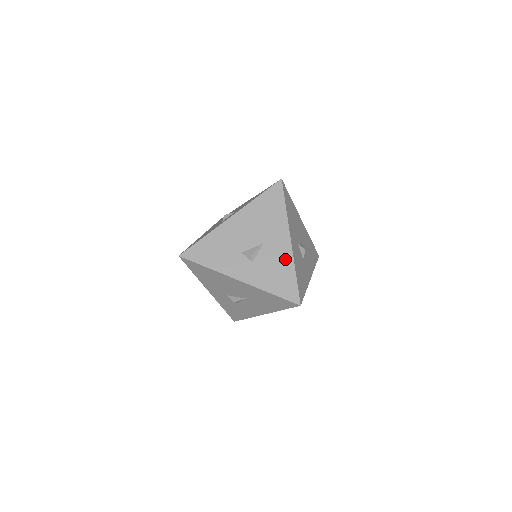
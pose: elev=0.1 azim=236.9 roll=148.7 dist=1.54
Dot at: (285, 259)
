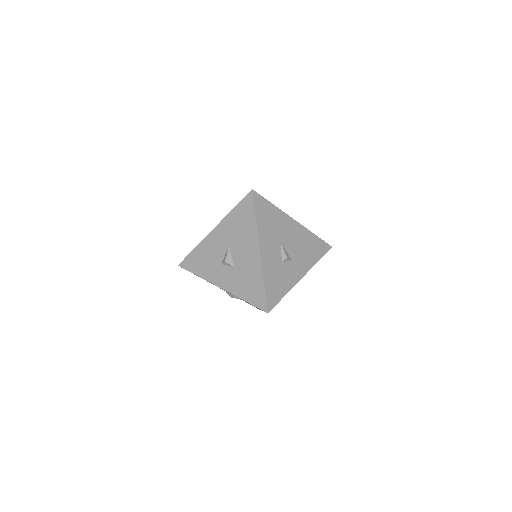
Dot at: occluded
